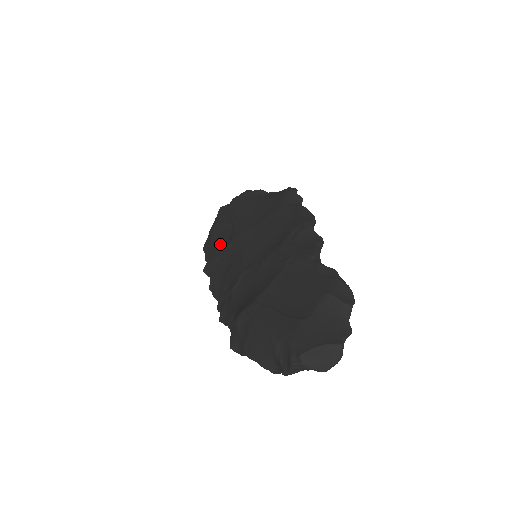
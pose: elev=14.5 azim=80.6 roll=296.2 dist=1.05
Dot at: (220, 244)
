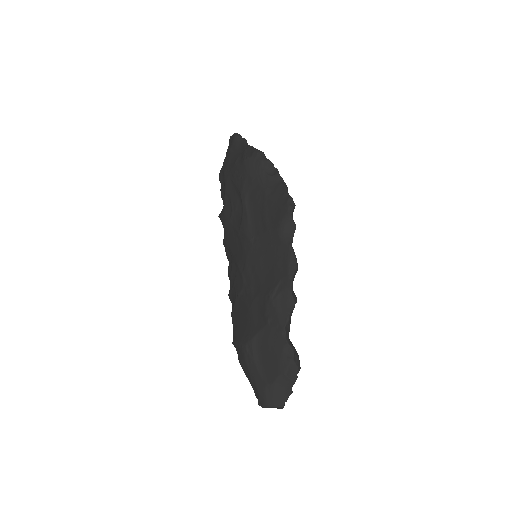
Dot at: (231, 215)
